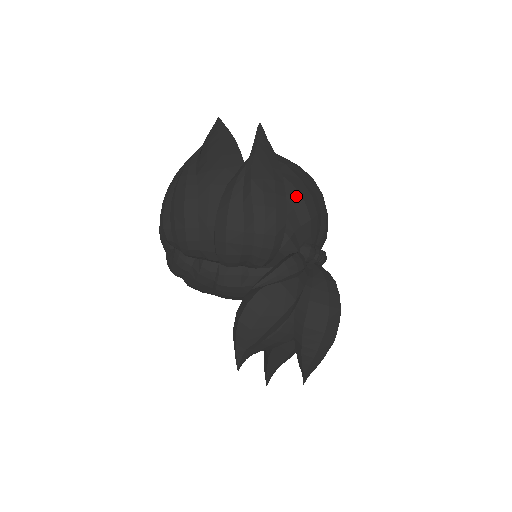
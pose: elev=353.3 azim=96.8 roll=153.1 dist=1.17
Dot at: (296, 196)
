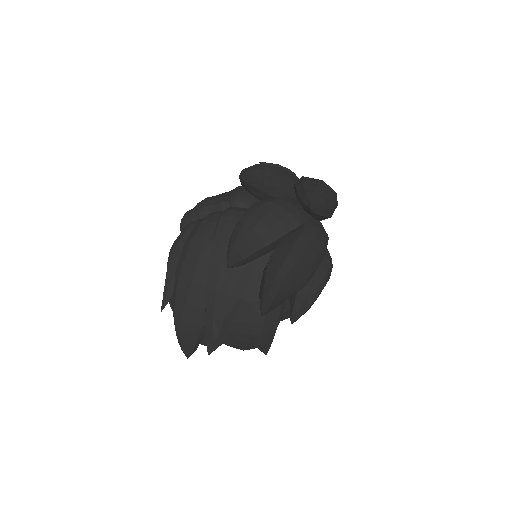
Dot at: occluded
